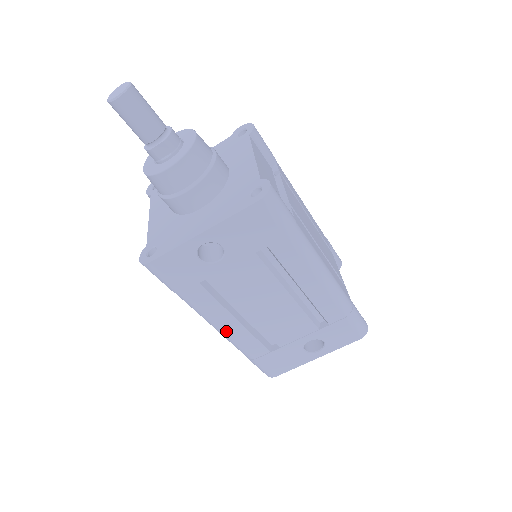
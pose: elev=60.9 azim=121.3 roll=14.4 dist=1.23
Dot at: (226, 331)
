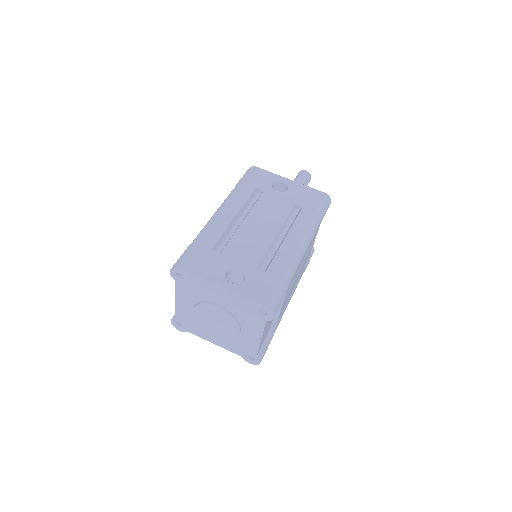
Dot at: (220, 215)
